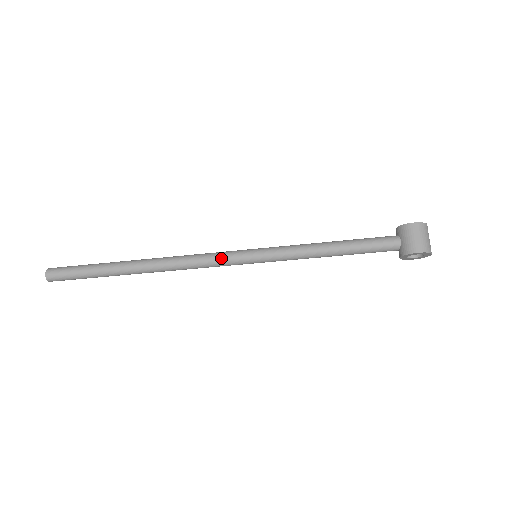
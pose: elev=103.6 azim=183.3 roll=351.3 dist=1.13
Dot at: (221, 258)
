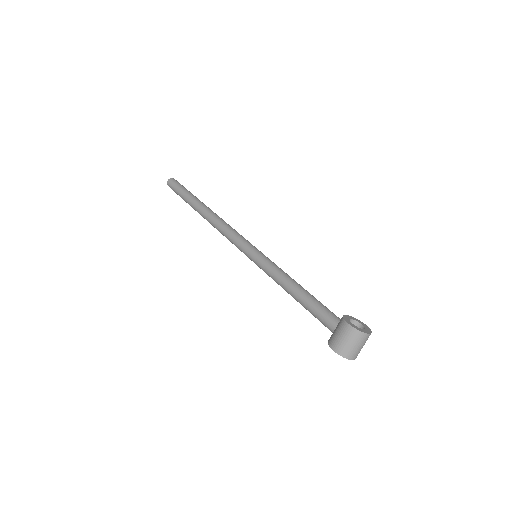
Dot at: (235, 241)
